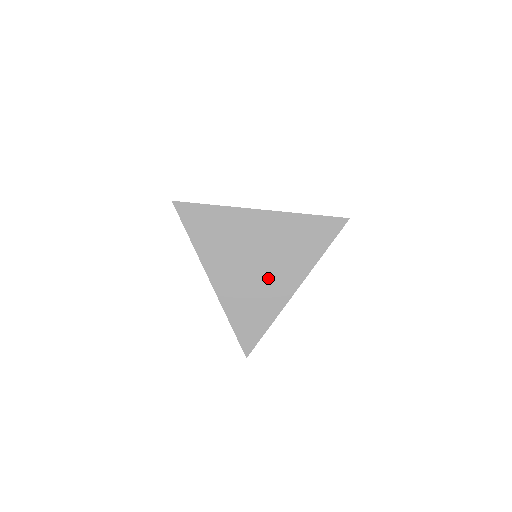
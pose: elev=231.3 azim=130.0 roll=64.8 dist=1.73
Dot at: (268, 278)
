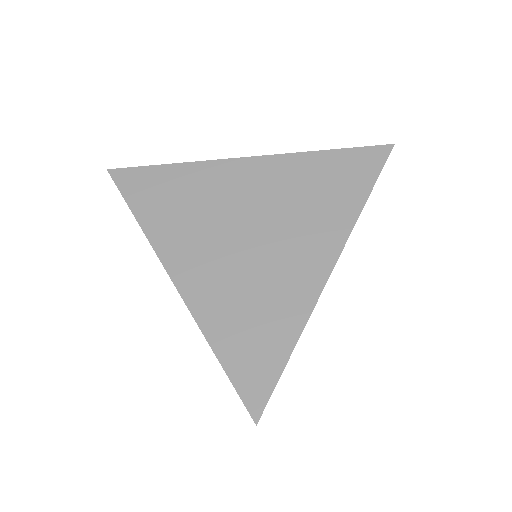
Dot at: (275, 259)
